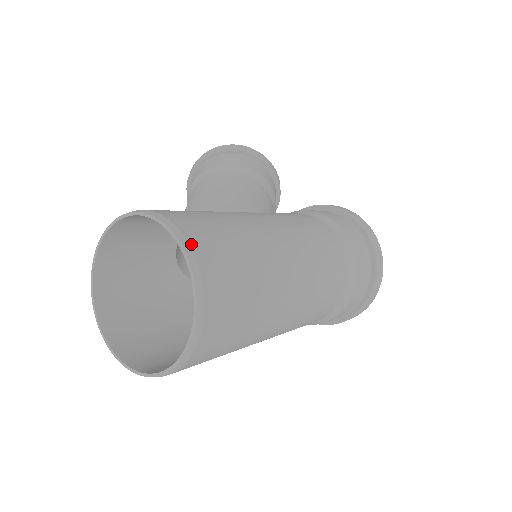
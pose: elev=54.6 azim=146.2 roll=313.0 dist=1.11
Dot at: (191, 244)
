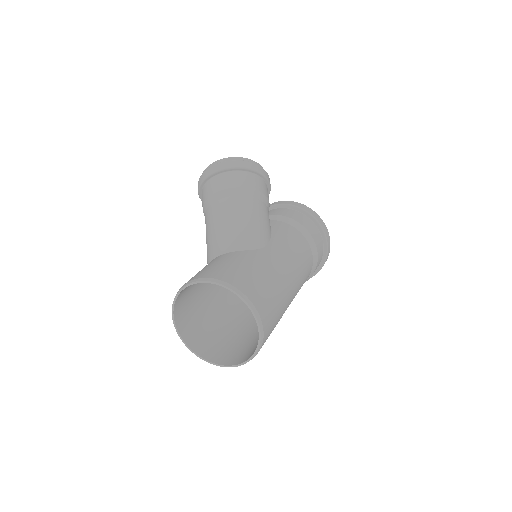
Dot at: (259, 312)
